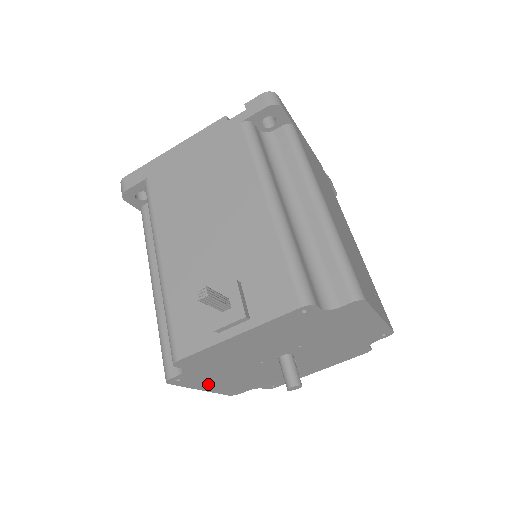
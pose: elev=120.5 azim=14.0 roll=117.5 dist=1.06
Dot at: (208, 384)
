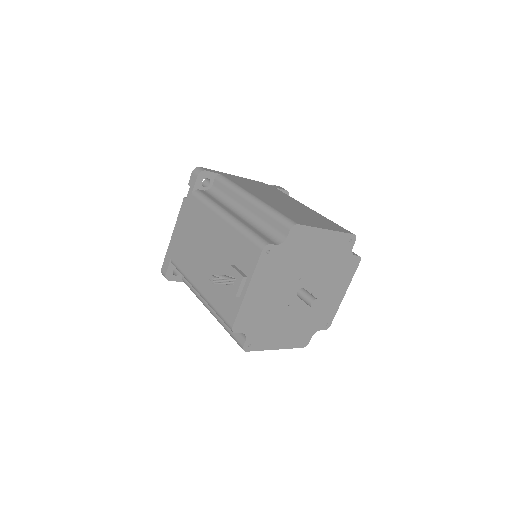
Dot at: (274, 342)
